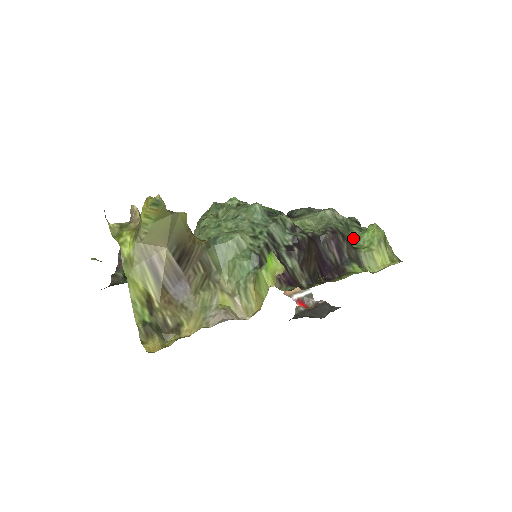
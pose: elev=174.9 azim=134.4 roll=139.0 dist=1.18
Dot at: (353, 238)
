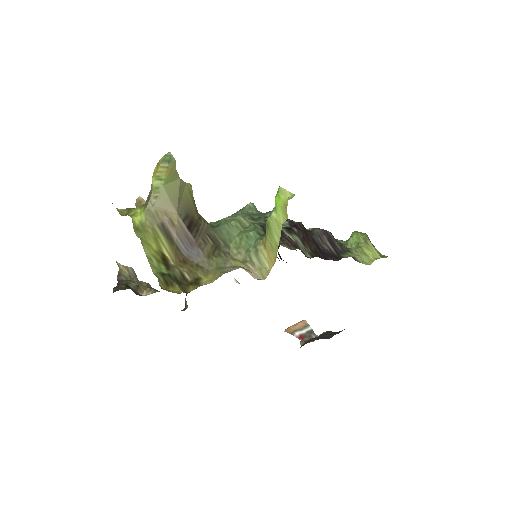
Dot at: occluded
